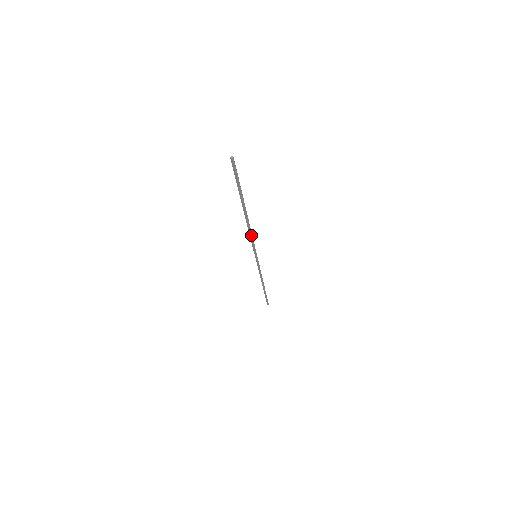
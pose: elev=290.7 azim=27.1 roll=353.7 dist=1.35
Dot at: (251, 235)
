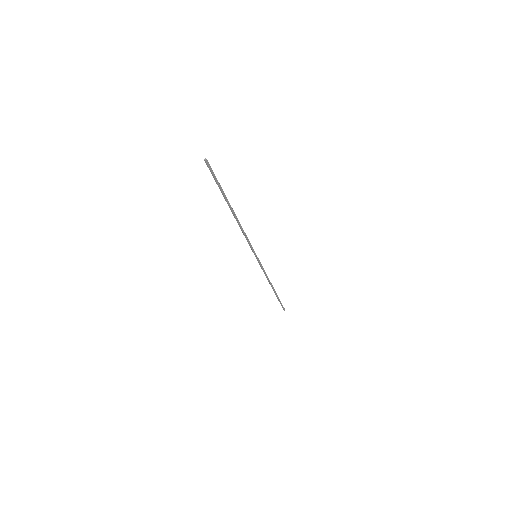
Dot at: (245, 234)
